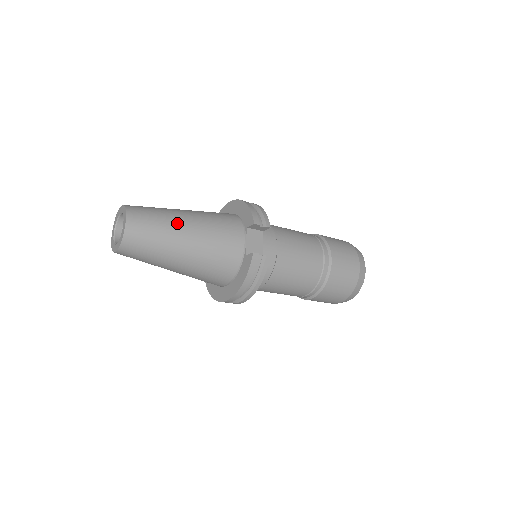
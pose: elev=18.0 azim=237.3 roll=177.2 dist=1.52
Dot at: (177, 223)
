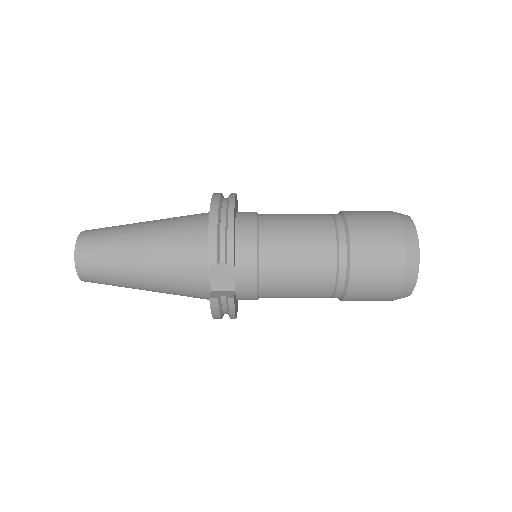
Dot at: (127, 261)
